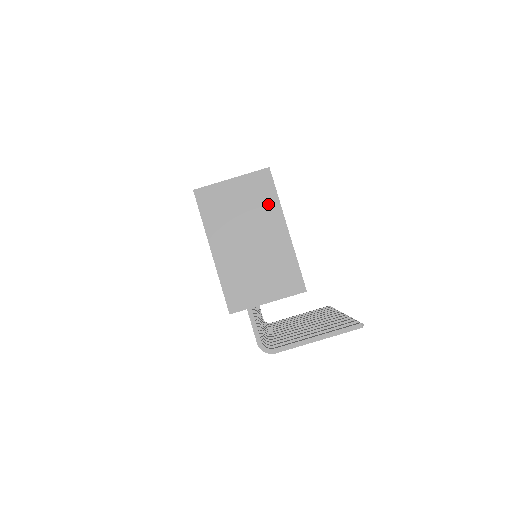
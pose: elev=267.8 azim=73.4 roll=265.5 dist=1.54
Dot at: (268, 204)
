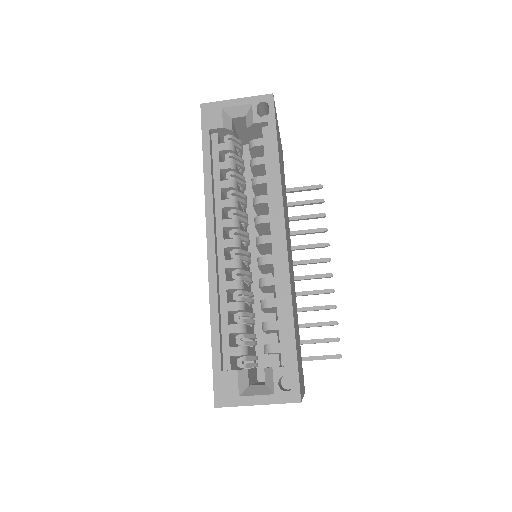
Dot at: occluded
